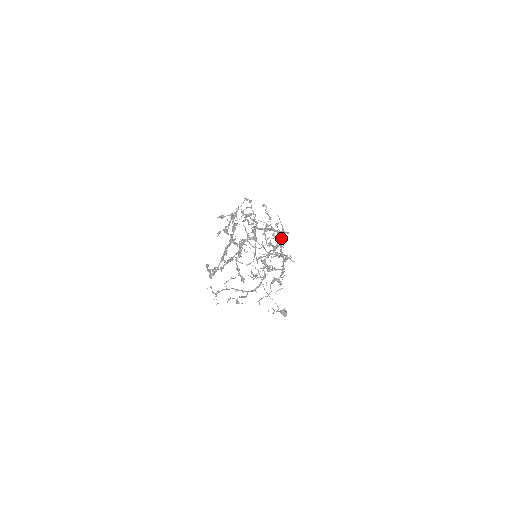
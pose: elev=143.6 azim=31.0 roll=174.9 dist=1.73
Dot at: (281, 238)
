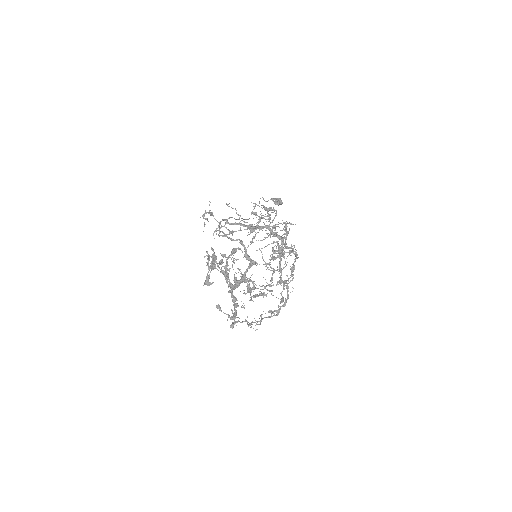
Dot at: (277, 235)
